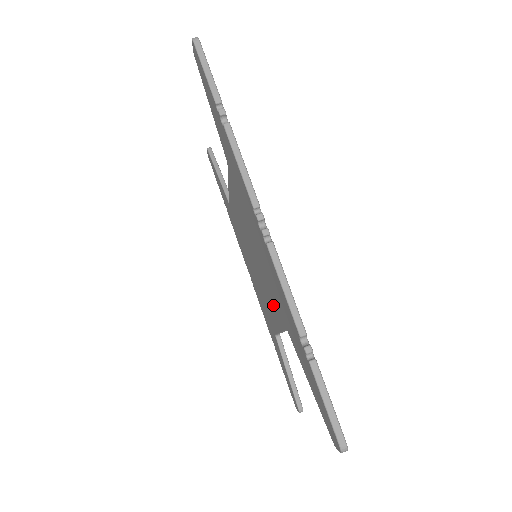
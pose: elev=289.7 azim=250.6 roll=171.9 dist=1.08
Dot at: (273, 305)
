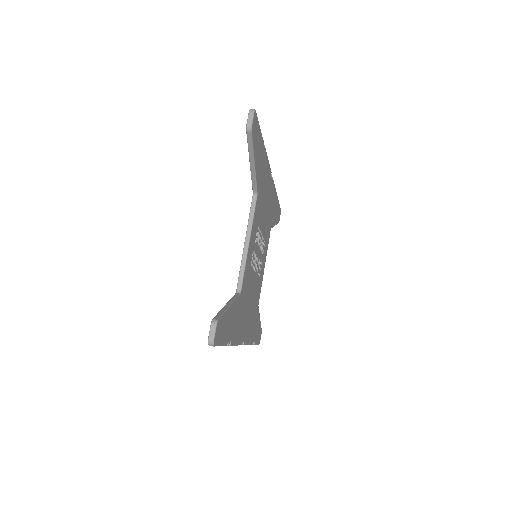
Dot at: occluded
